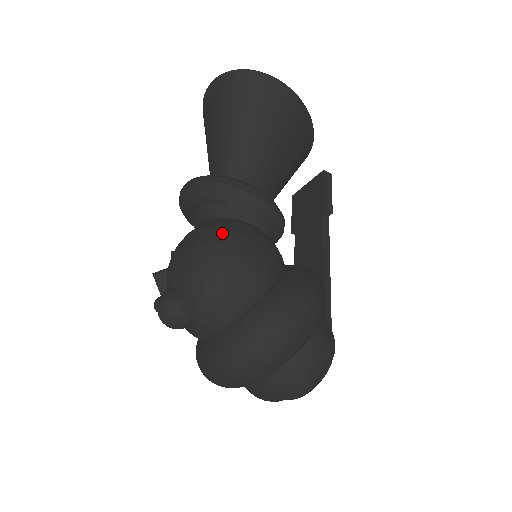
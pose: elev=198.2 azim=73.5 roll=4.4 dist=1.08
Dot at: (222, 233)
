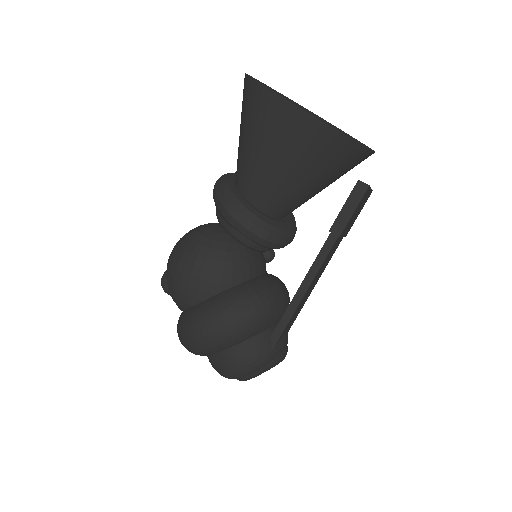
Dot at: (184, 247)
